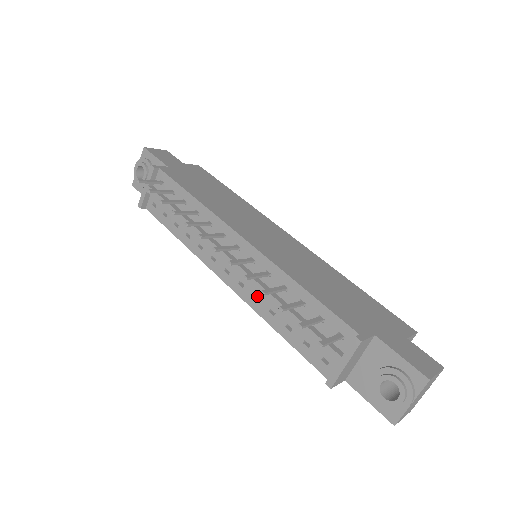
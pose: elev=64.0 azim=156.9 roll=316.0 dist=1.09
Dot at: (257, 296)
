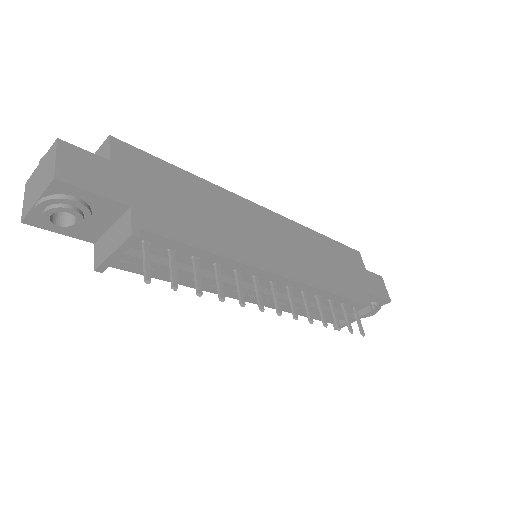
Dot at: occluded
